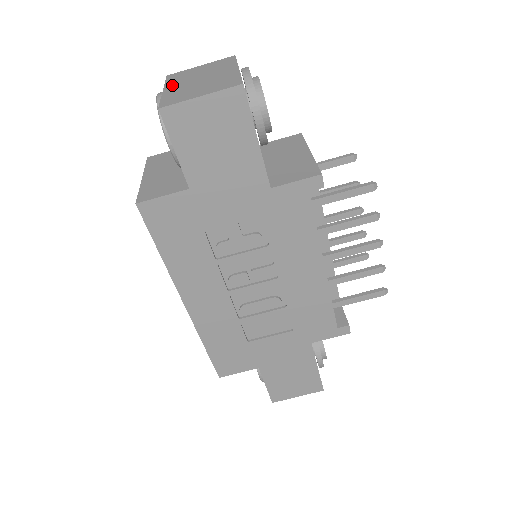
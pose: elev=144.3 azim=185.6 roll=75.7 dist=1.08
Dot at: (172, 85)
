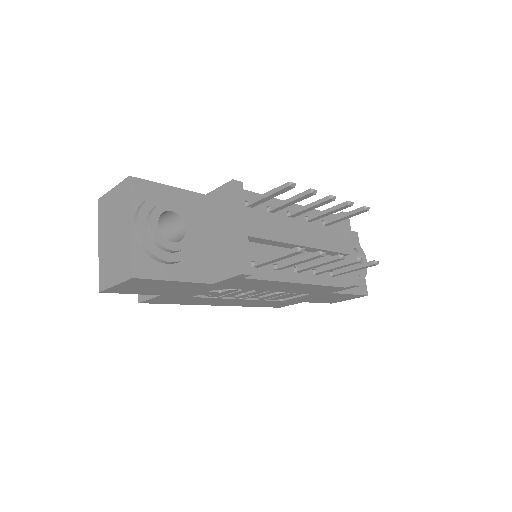
Dot at: (101, 236)
